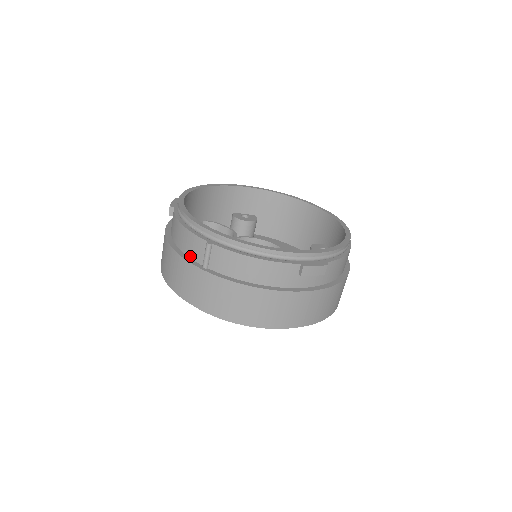
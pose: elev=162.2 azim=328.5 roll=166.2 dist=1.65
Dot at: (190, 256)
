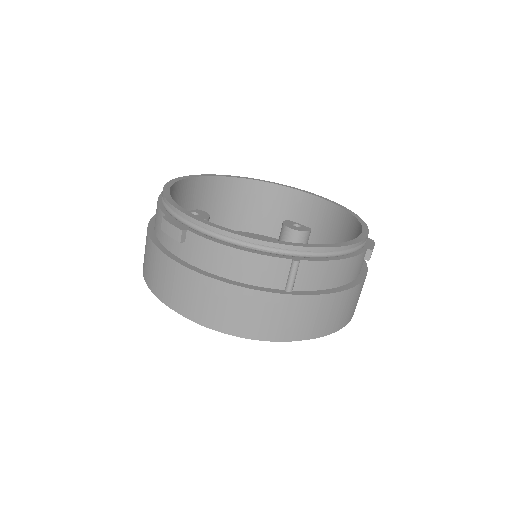
Dot at: (262, 285)
